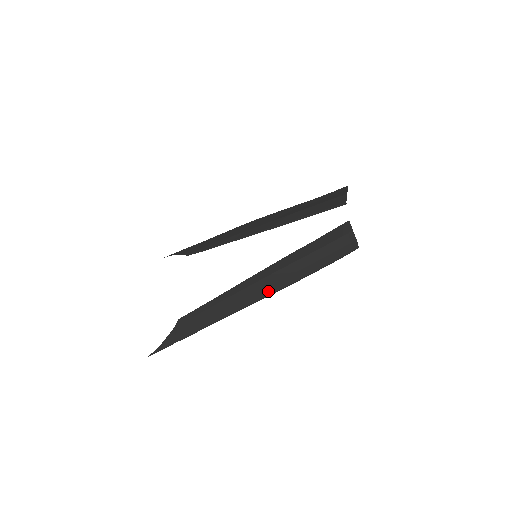
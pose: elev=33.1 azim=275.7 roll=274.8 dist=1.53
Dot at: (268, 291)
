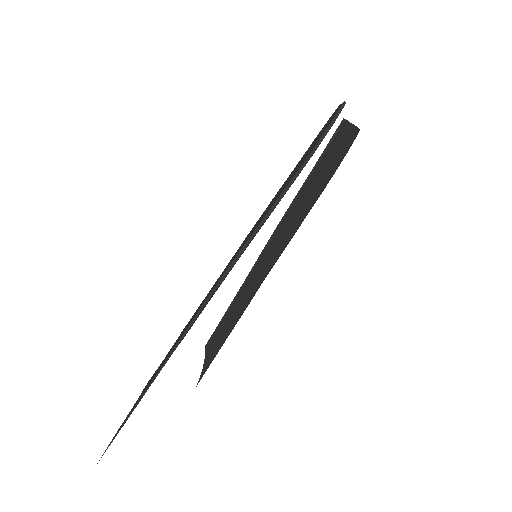
Dot at: (244, 243)
